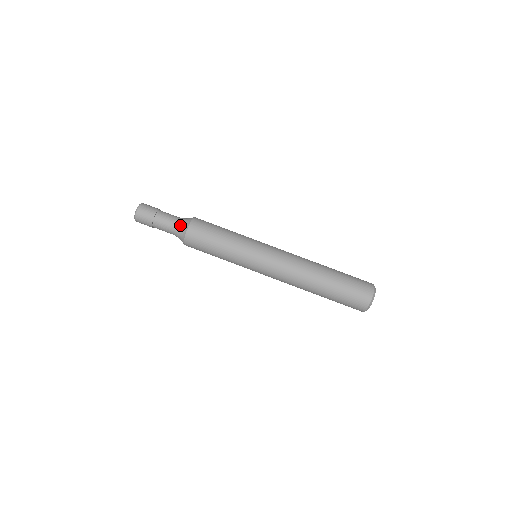
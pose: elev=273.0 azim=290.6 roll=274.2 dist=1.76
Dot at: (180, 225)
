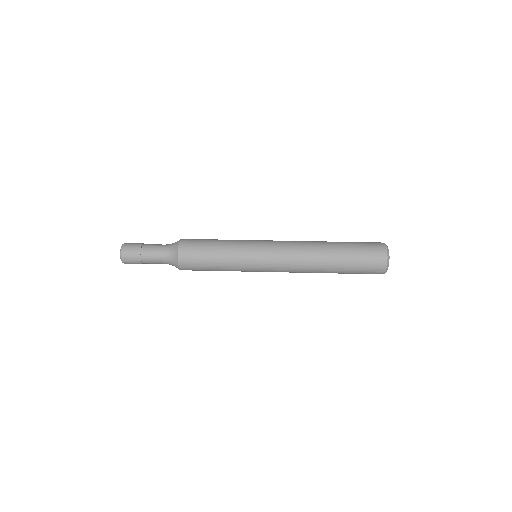
Dot at: (171, 244)
